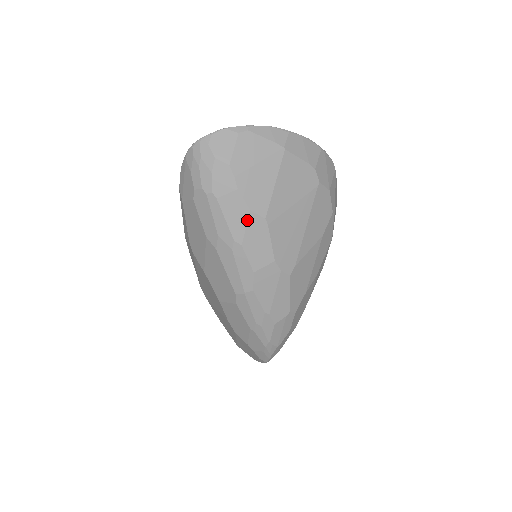
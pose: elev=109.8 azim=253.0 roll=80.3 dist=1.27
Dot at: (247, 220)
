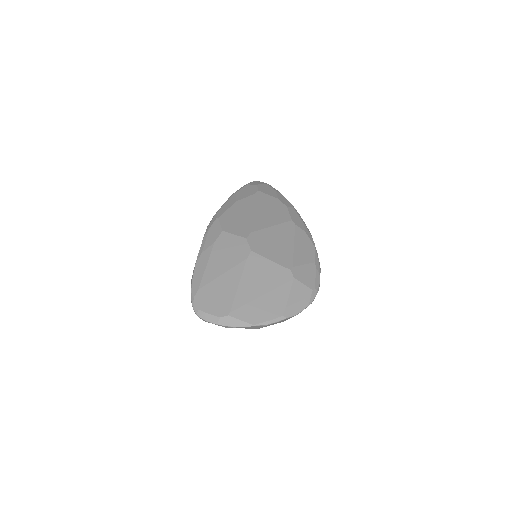
Dot at: occluded
